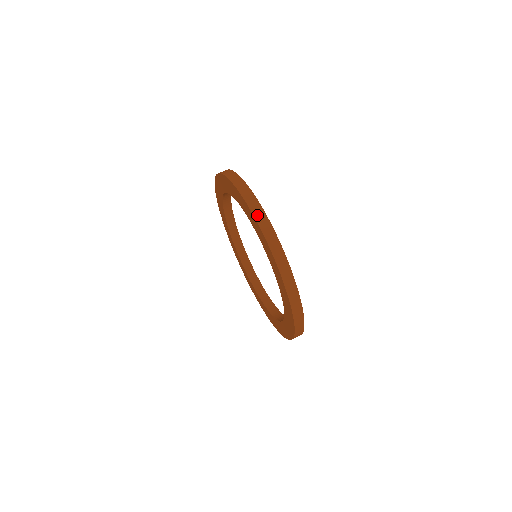
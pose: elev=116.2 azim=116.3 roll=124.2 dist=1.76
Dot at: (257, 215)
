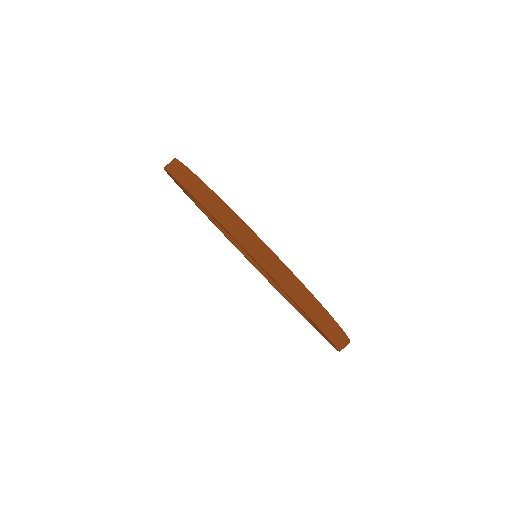
Dot at: (335, 339)
